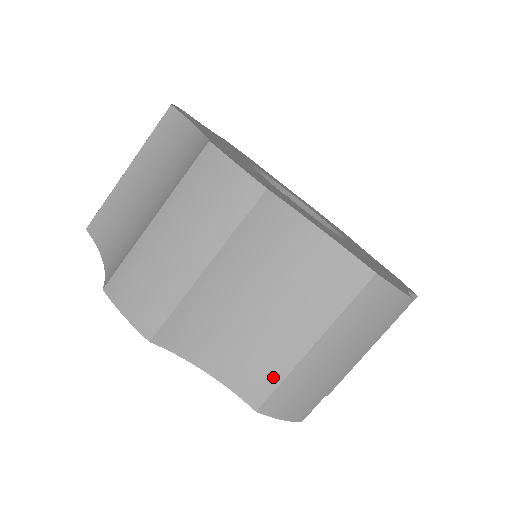
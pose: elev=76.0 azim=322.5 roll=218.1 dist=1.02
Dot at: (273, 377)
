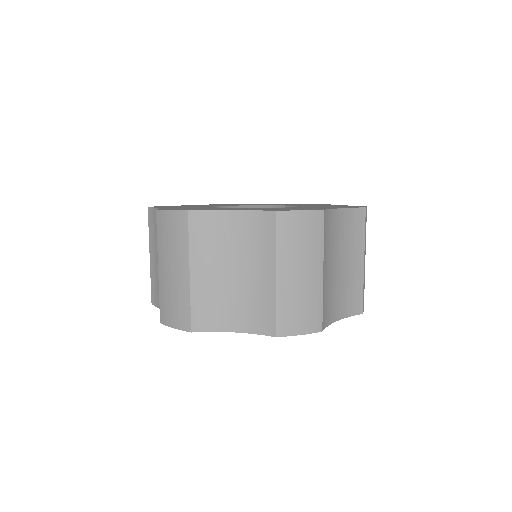
Dot at: (359, 292)
